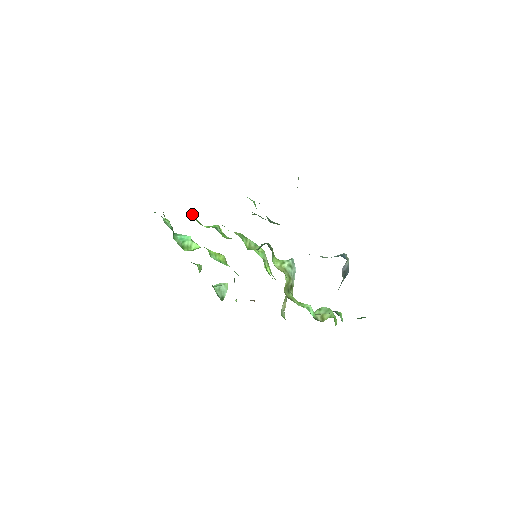
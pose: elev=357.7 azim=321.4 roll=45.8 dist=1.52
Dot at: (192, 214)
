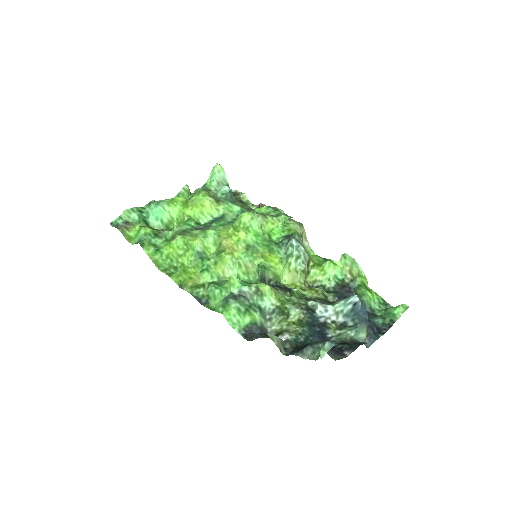
Dot at: (165, 262)
